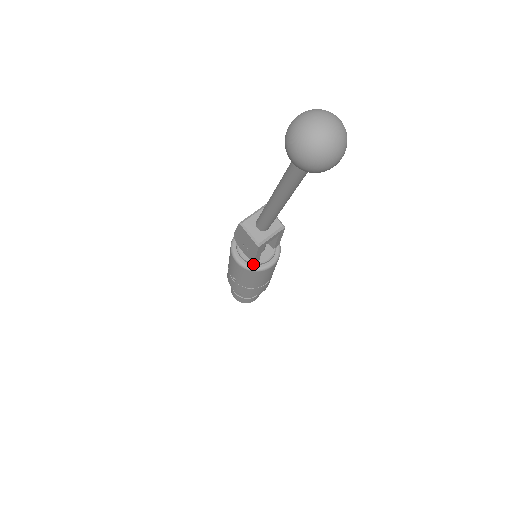
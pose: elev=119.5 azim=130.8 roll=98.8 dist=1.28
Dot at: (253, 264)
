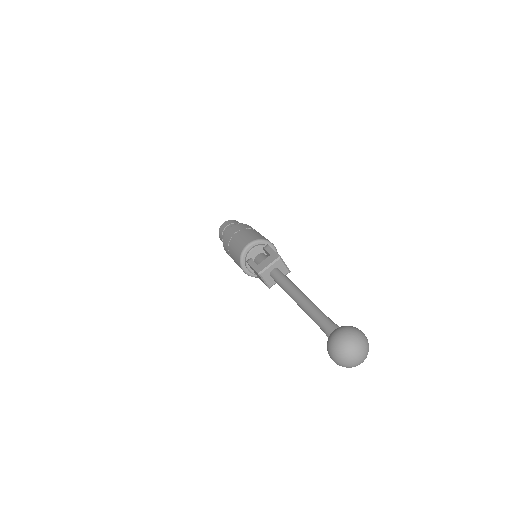
Dot at: occluded
